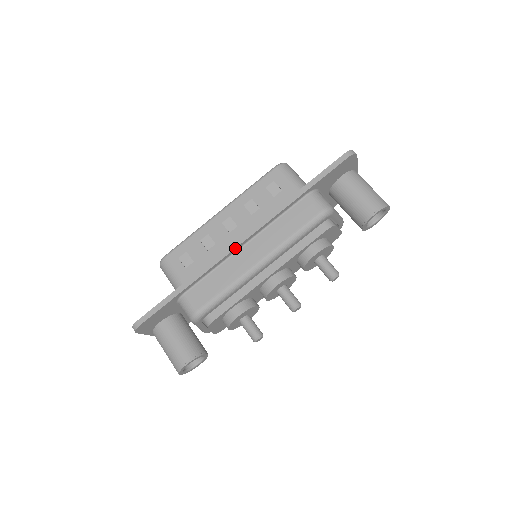
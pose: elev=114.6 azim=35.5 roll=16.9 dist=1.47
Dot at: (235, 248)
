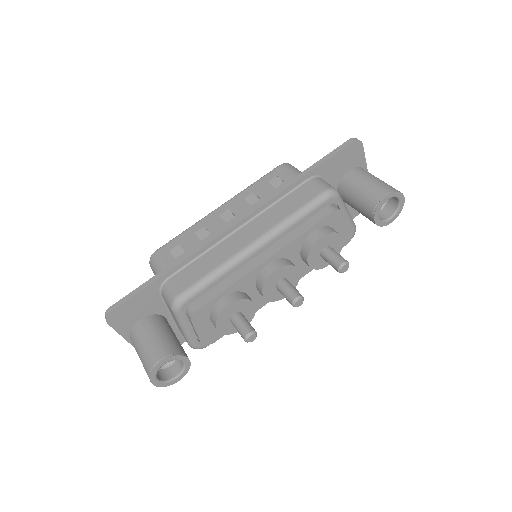
Dot at: (229, 229)
